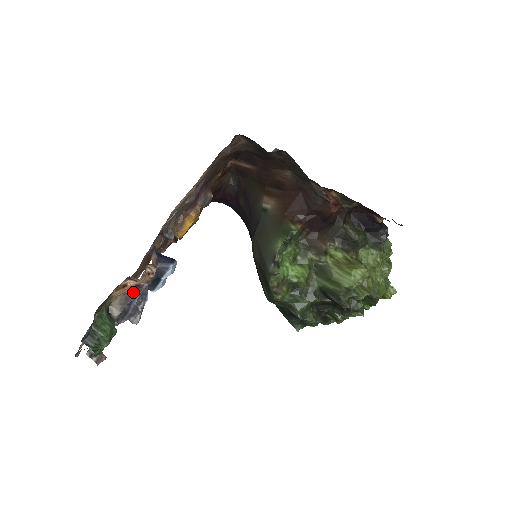
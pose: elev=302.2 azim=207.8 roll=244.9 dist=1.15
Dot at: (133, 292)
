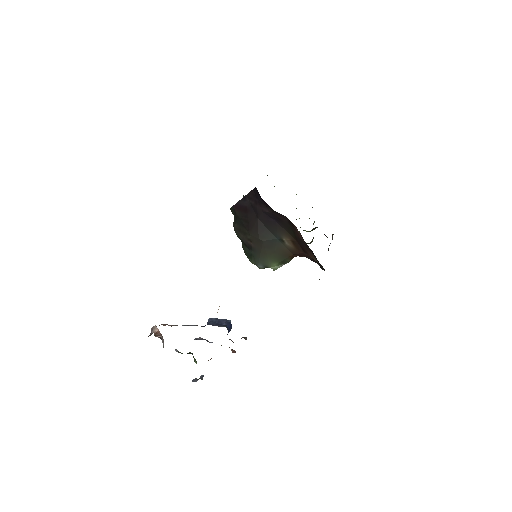
Dot at: occluded
